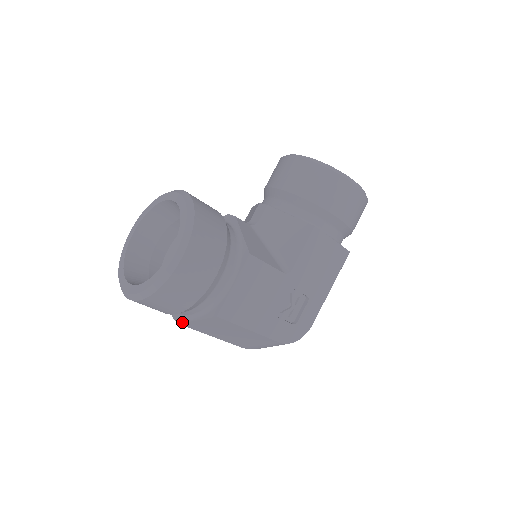
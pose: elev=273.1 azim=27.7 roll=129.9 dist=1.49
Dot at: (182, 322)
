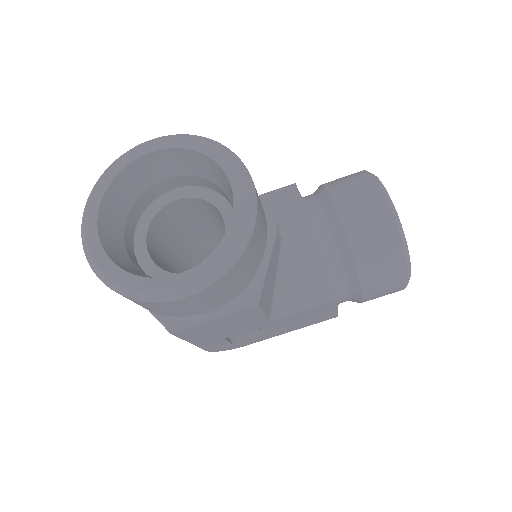
Dot at: occluded
